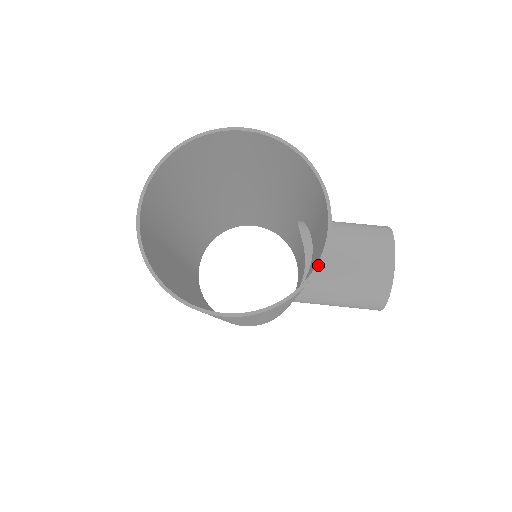
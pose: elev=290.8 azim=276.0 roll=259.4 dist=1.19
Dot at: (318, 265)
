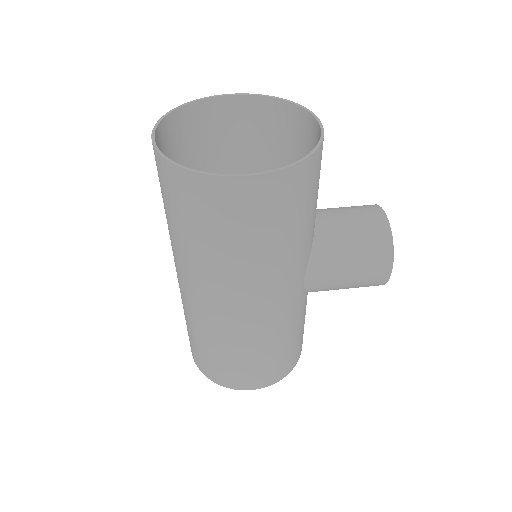
Dot at: (321, 140)
